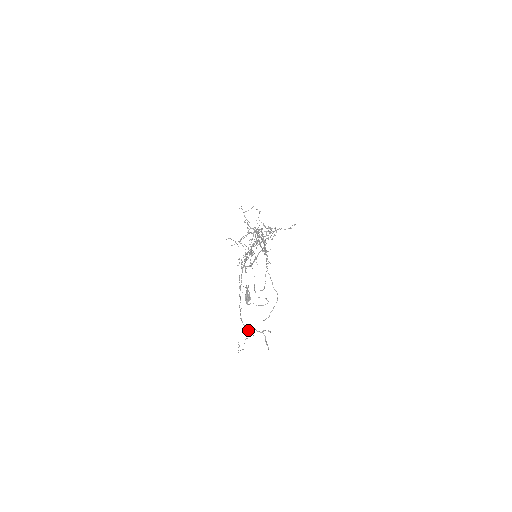
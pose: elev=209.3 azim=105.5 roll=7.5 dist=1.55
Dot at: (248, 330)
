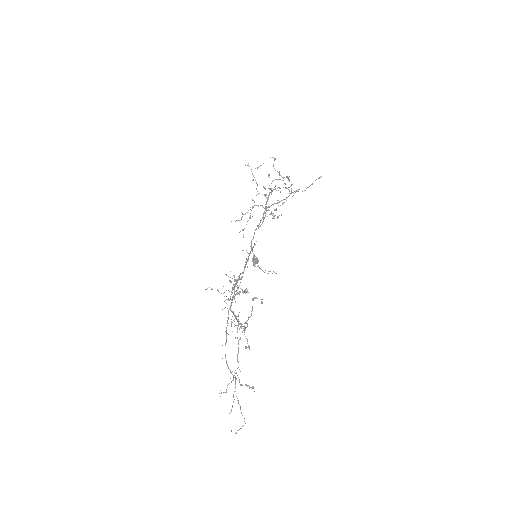
Dot at: (232, 374)
